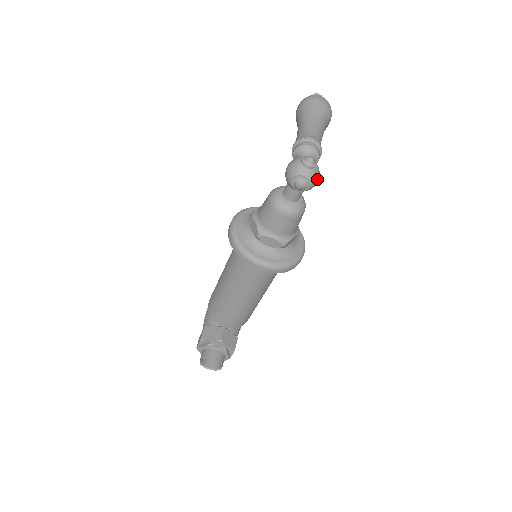
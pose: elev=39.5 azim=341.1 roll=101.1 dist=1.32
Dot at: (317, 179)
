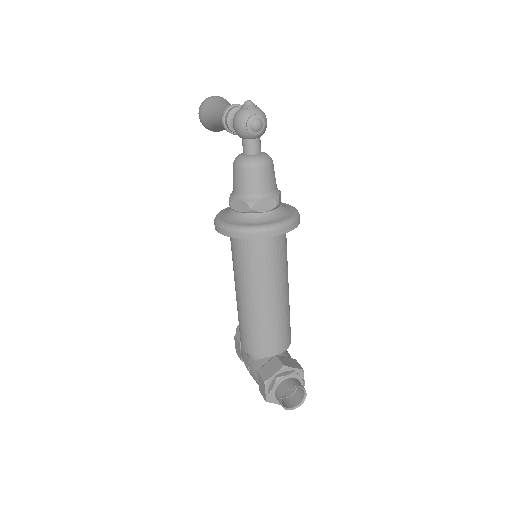
Dot at: (265, 116)
